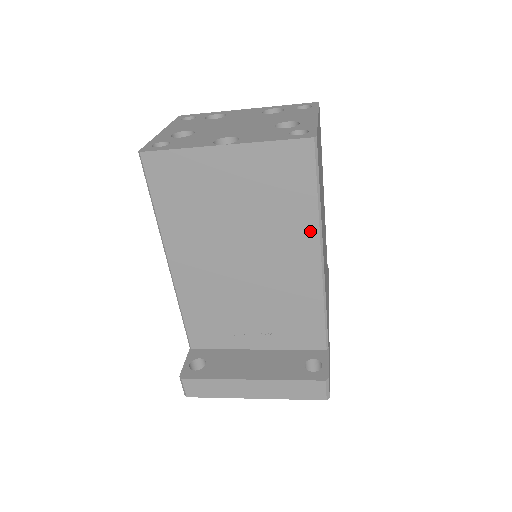
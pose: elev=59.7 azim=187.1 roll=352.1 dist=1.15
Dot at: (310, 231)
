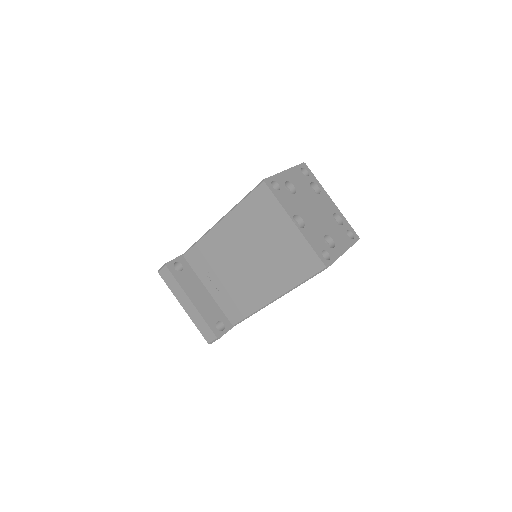
Dot at: (283, 288)
